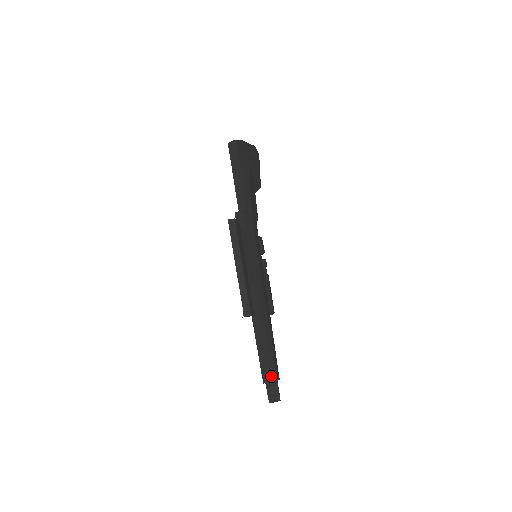
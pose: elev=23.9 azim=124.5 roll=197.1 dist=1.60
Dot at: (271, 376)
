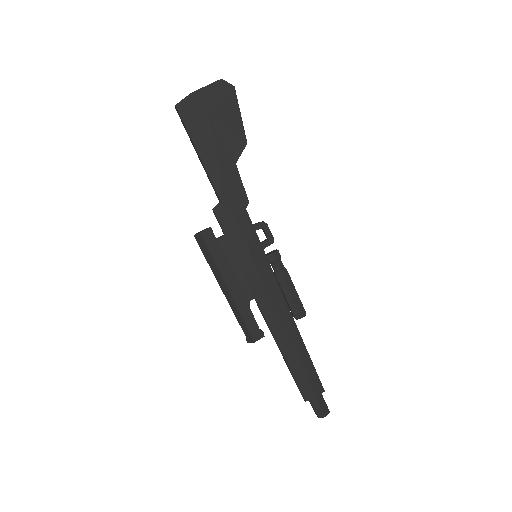
Dot at: (305, 394)
